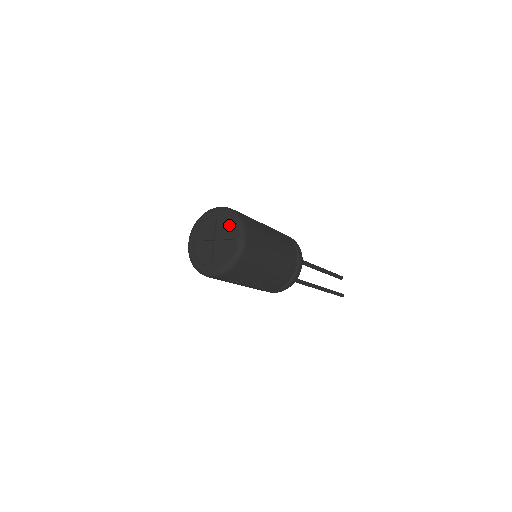
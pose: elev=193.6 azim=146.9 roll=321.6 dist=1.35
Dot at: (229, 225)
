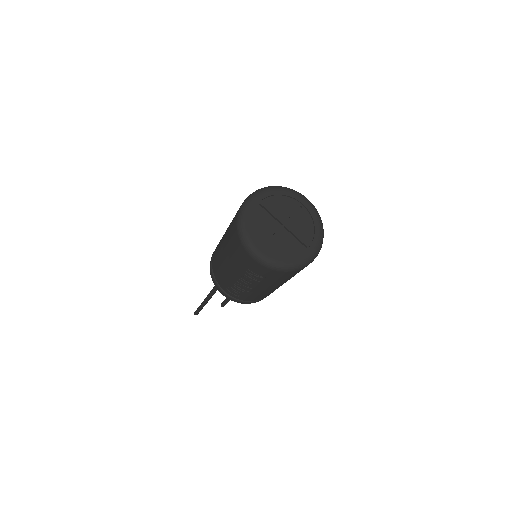
Dot at: (310, 228)
